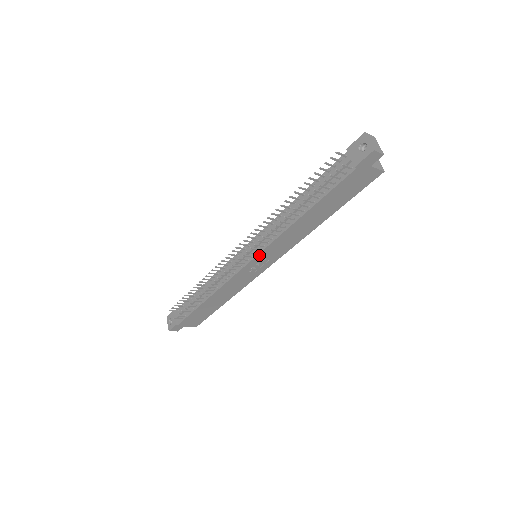
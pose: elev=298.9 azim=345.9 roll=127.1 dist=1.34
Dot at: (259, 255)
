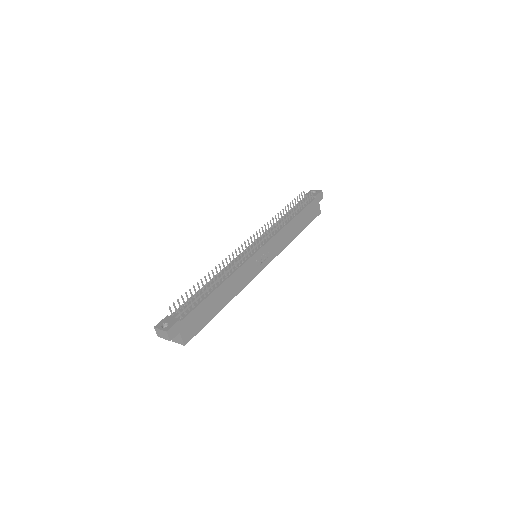
Dot at: (266, 244)
